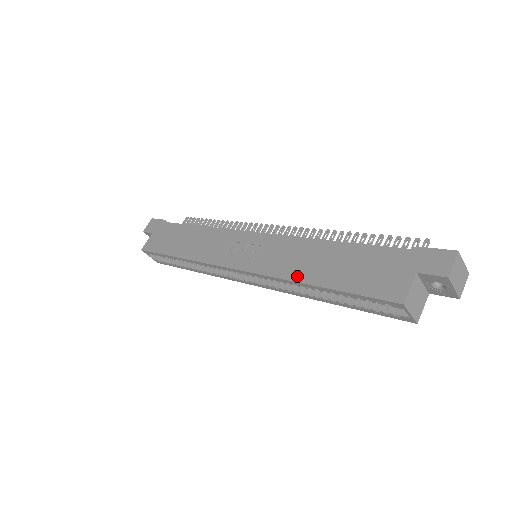
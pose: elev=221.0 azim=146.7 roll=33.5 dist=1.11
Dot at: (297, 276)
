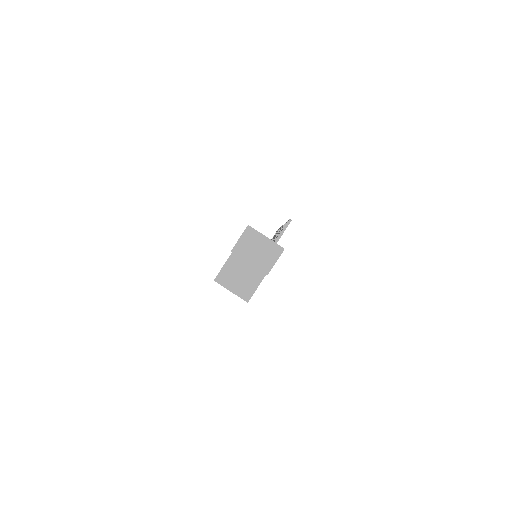
Dot at: occluded
